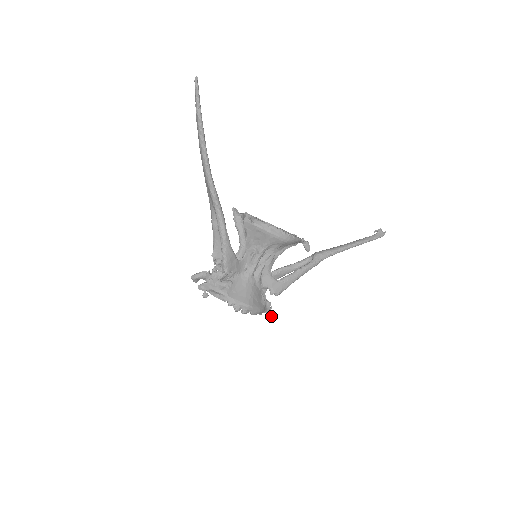
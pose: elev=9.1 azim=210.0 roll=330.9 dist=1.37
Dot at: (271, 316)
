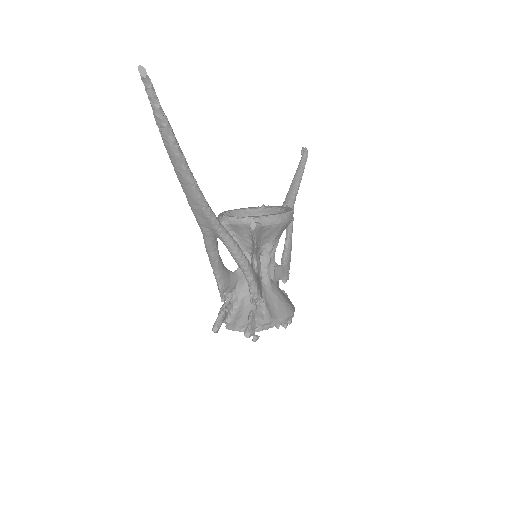
Dot at: occluded
